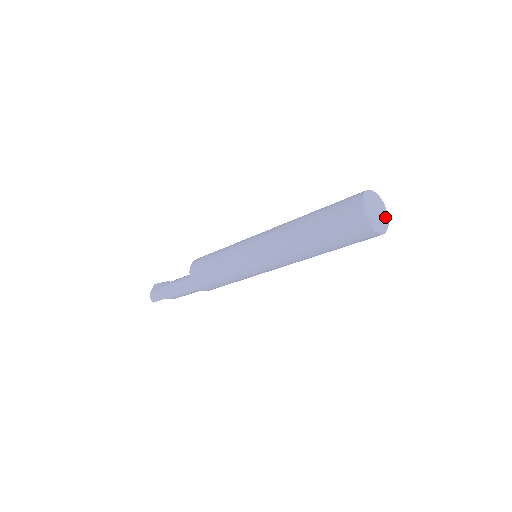
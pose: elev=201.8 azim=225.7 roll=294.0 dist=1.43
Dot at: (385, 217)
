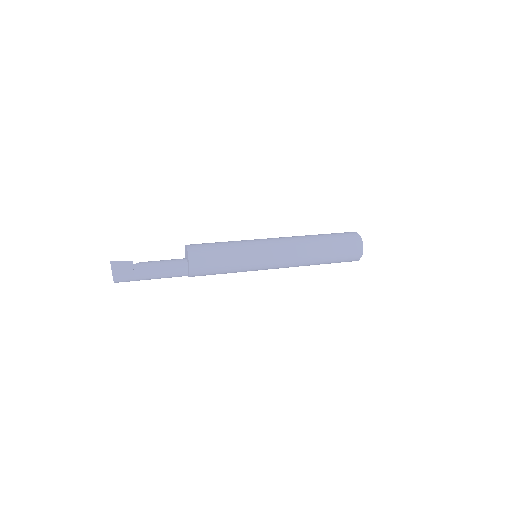
Dot at: occluded
